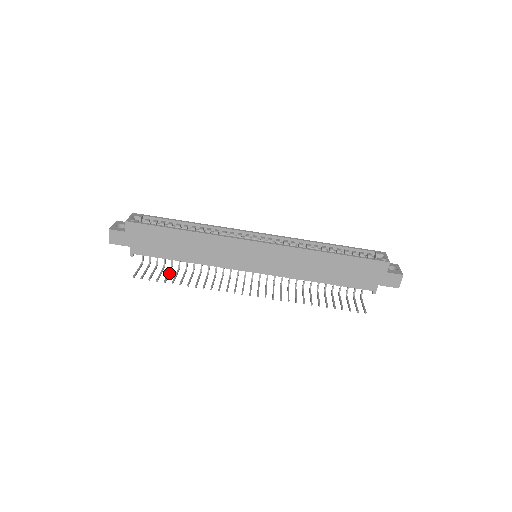
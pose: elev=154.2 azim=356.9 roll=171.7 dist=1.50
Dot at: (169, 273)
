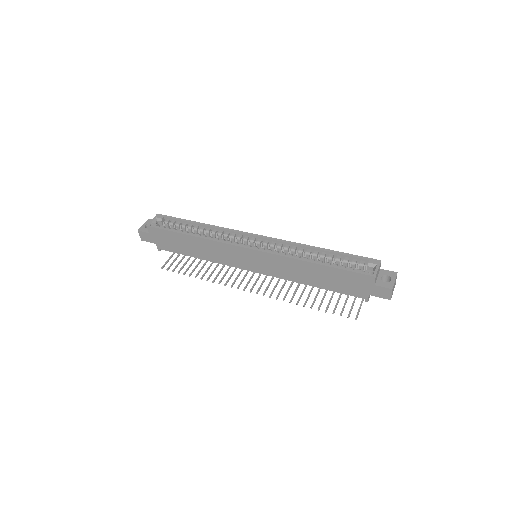
Dot at: (191, 264)
